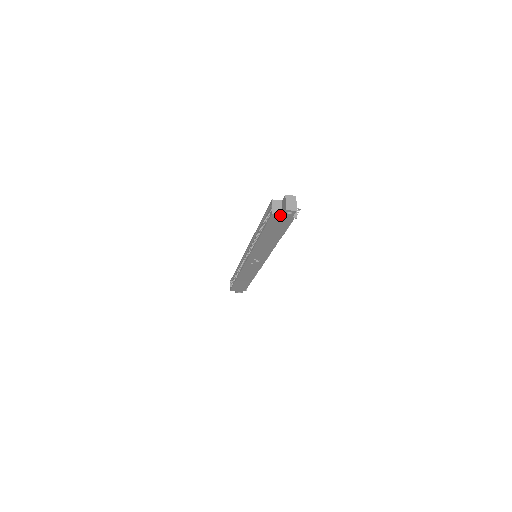
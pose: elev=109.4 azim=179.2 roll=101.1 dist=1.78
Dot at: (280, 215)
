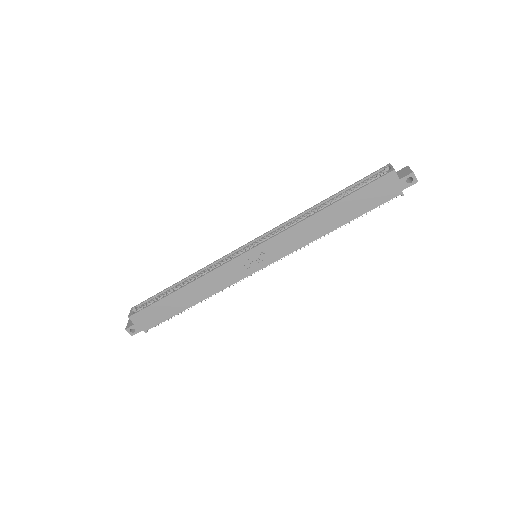
Dot at: (398, 178)
